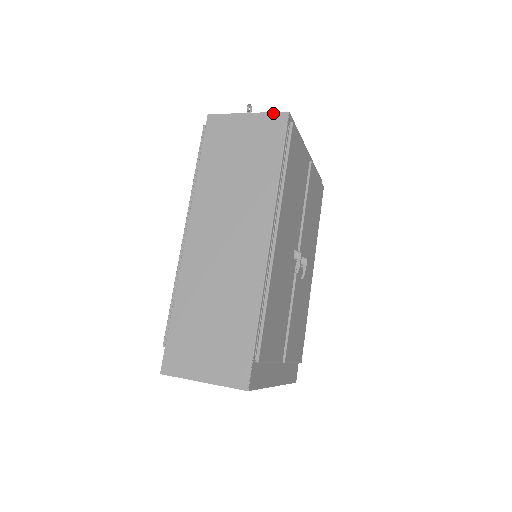
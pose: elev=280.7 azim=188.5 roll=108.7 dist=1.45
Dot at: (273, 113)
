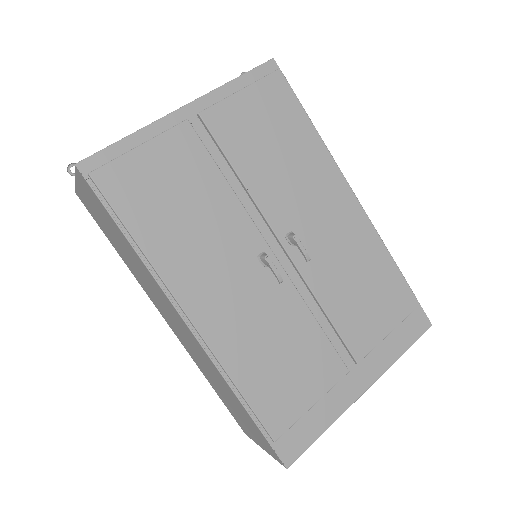
Dot at: (75, 172)
